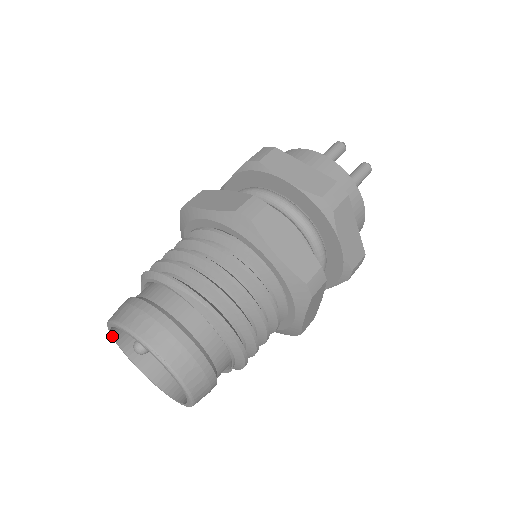
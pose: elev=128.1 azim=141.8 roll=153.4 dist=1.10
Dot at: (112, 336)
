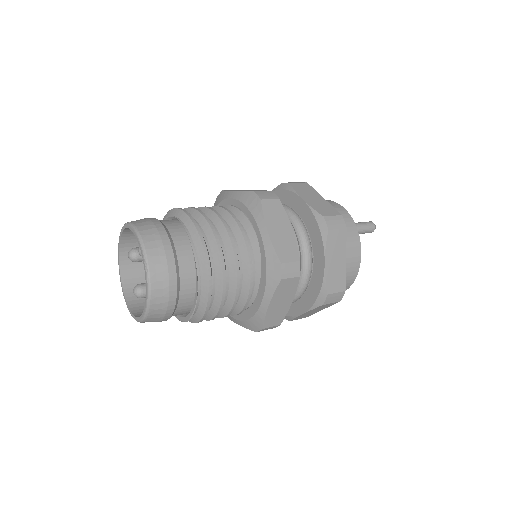
Dot at: (123, 291)
